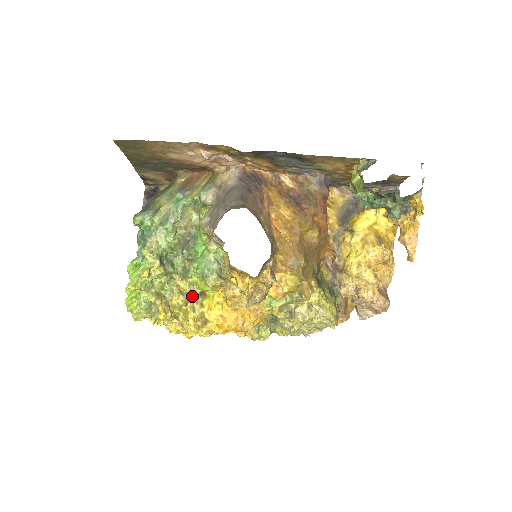
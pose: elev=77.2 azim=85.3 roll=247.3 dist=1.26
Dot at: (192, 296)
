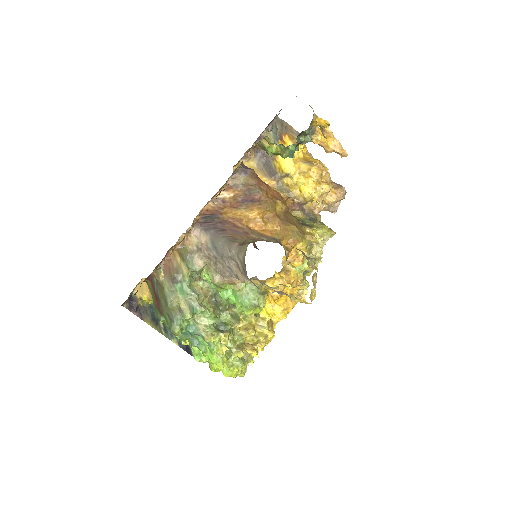
Dot at: (252, 322)
